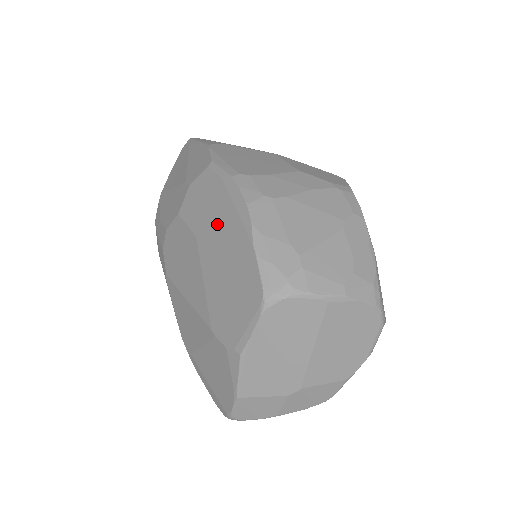
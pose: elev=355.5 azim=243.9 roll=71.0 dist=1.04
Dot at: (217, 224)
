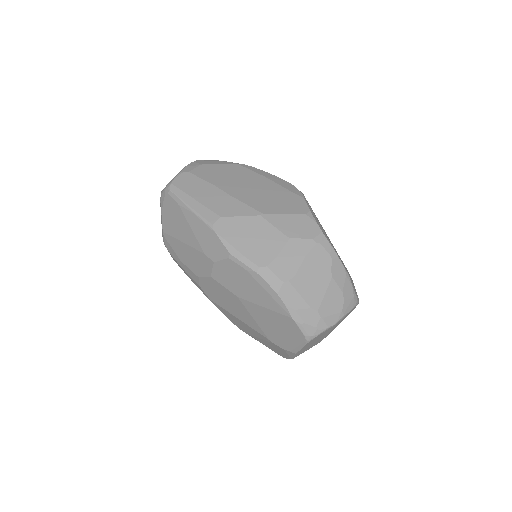
Dot at: (255, 297)
